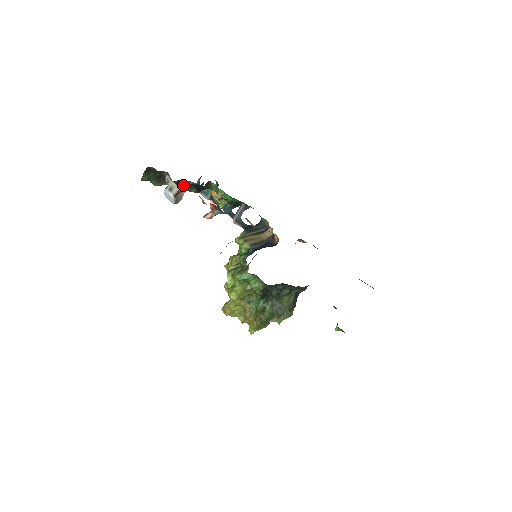
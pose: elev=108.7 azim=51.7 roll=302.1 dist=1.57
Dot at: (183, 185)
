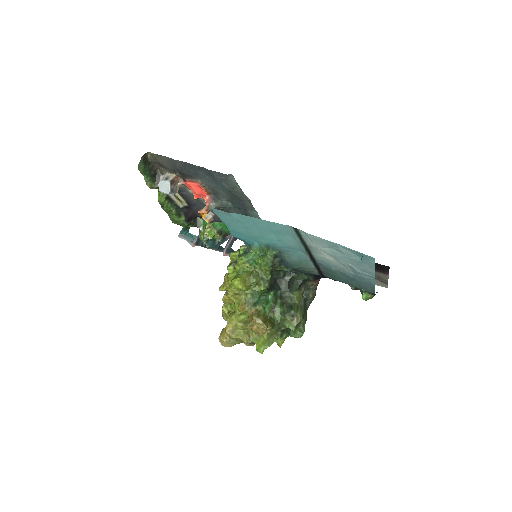
Dot at: (173, 205)
